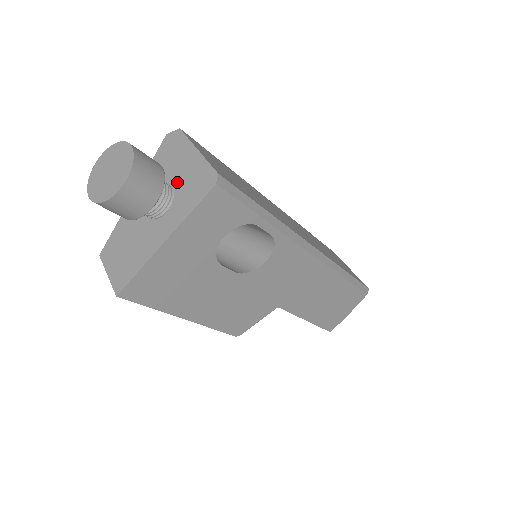
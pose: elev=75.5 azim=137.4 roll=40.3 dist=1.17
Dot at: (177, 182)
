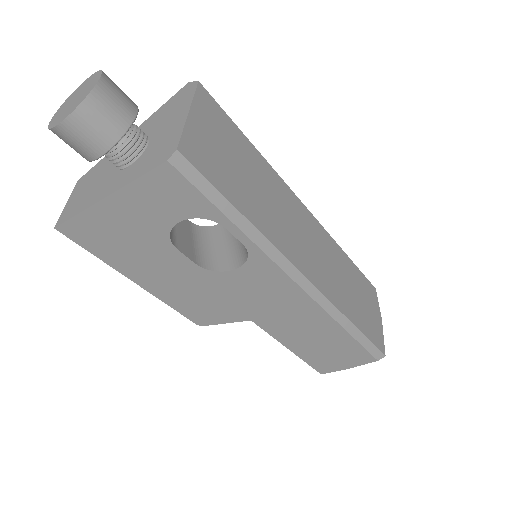
Dot at: (154, 140)
